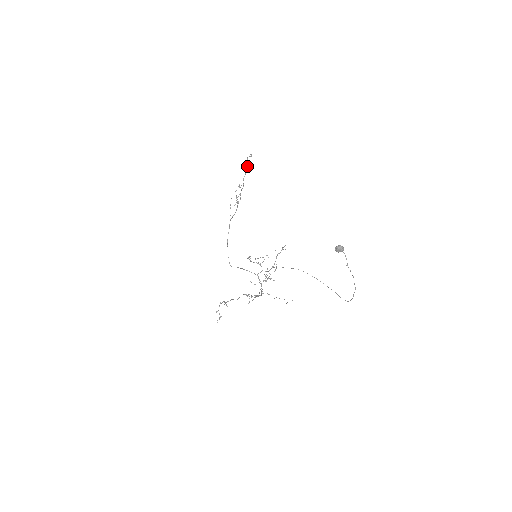
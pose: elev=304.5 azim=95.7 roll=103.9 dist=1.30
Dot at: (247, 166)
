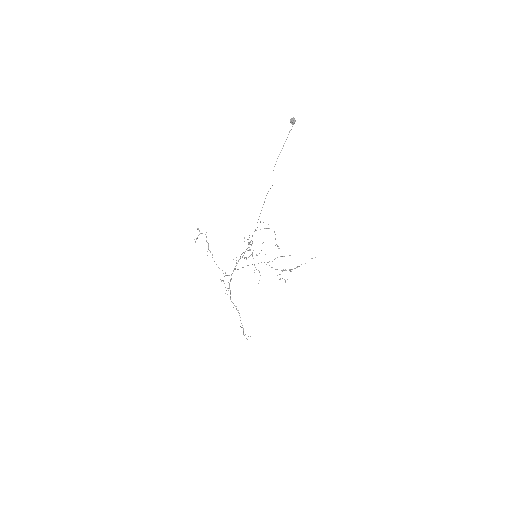
Dot at: occluded
